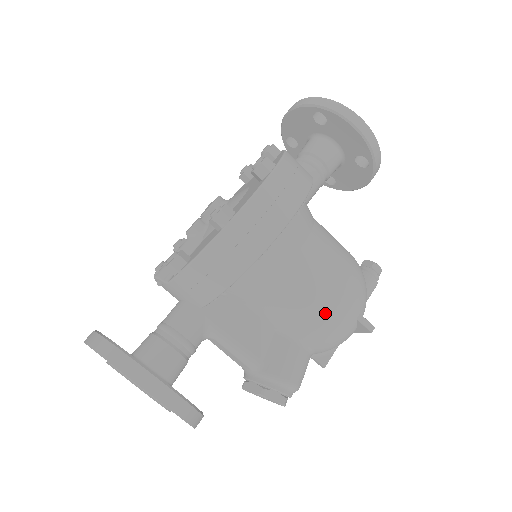
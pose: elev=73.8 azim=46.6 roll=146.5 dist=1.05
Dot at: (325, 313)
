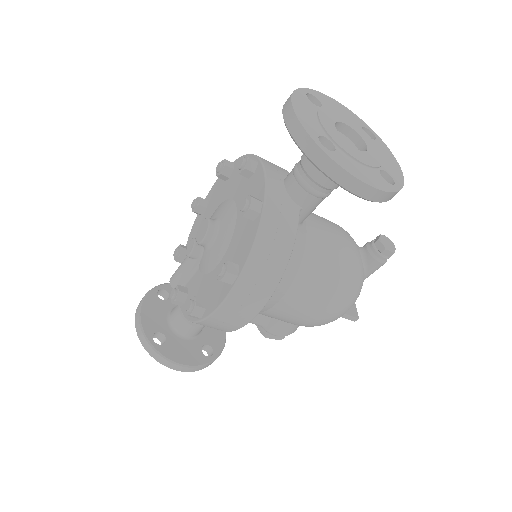
Dot at: (305, 325)
